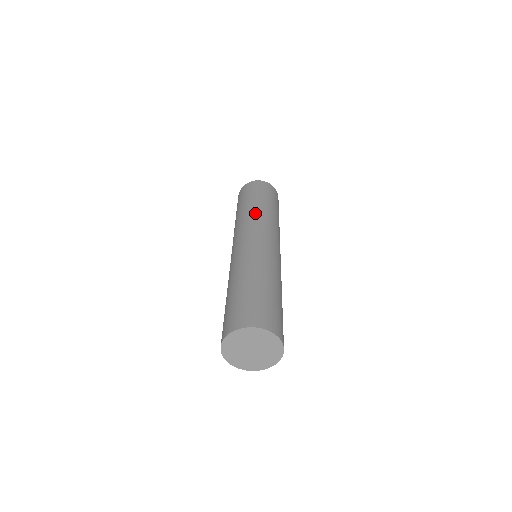
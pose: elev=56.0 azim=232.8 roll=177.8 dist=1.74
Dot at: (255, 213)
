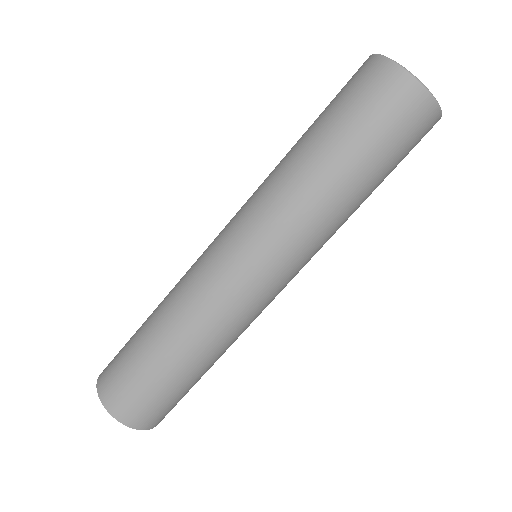
Dot at: (305, 205)
